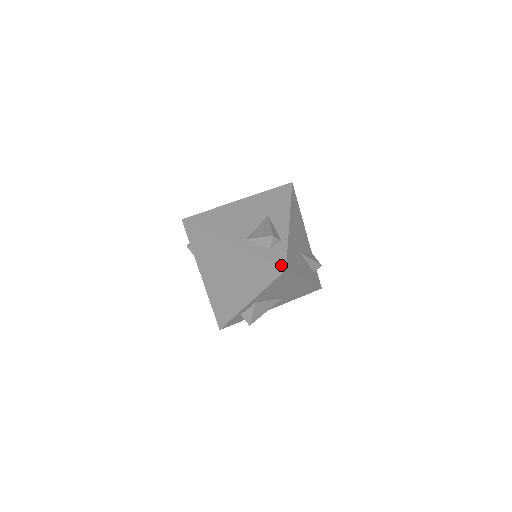
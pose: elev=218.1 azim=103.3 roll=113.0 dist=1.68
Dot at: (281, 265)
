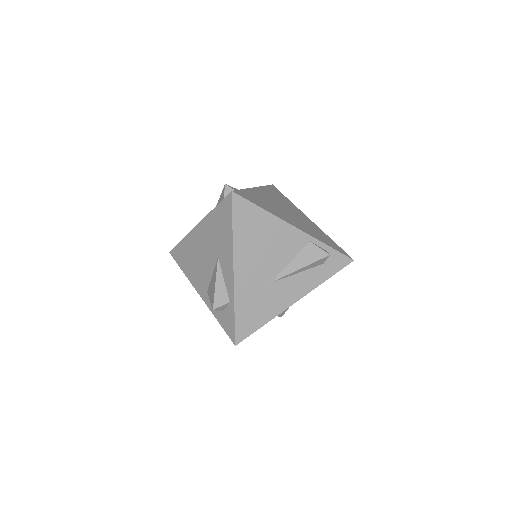
Dot at: (231, 338)
